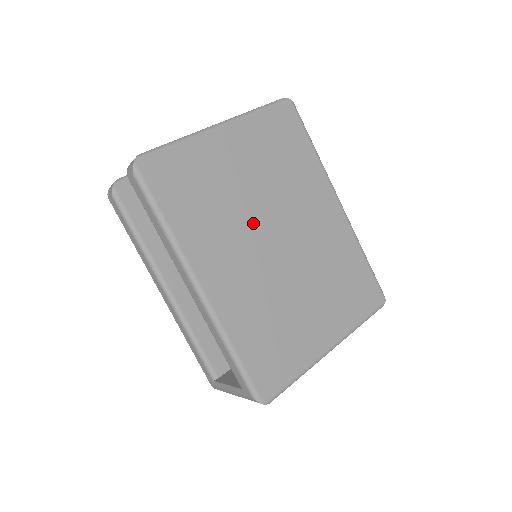
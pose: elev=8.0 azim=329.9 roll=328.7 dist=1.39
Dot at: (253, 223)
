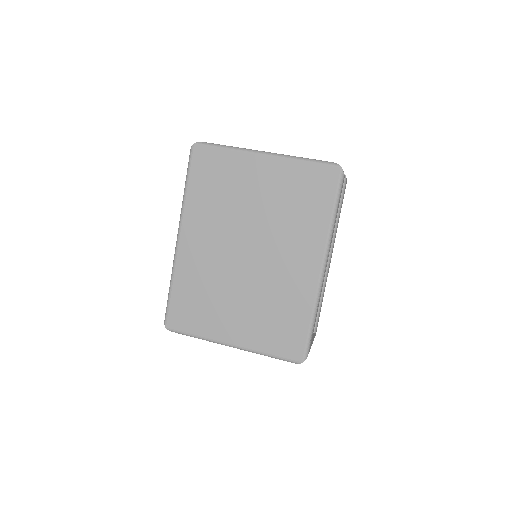
Dot at: (239, 229)
